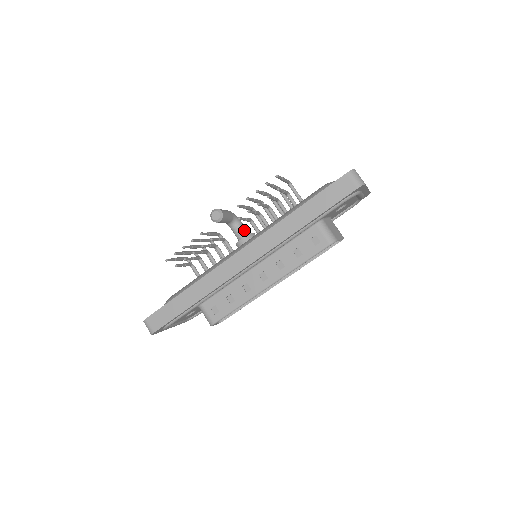
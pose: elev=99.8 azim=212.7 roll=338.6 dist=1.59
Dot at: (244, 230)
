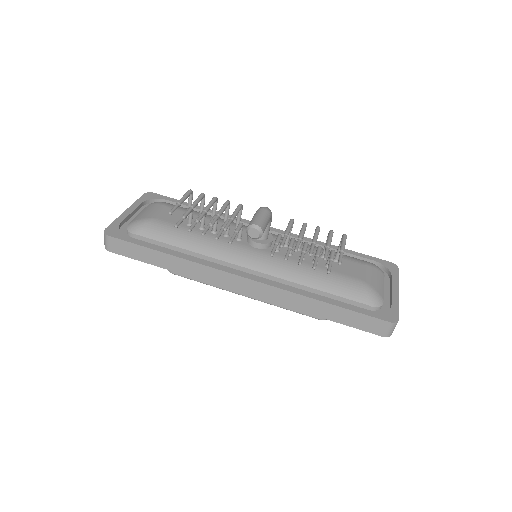
Dot at: (267, 233)
